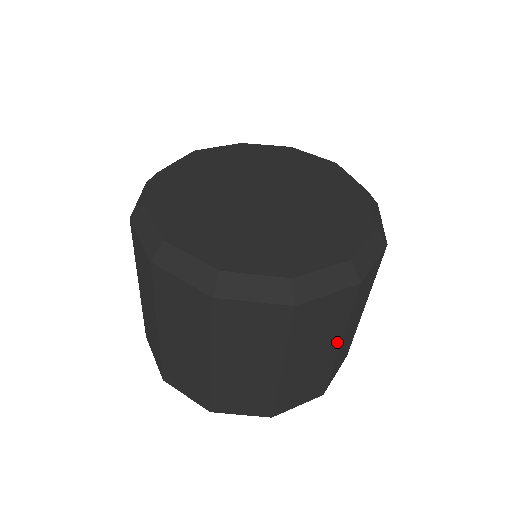
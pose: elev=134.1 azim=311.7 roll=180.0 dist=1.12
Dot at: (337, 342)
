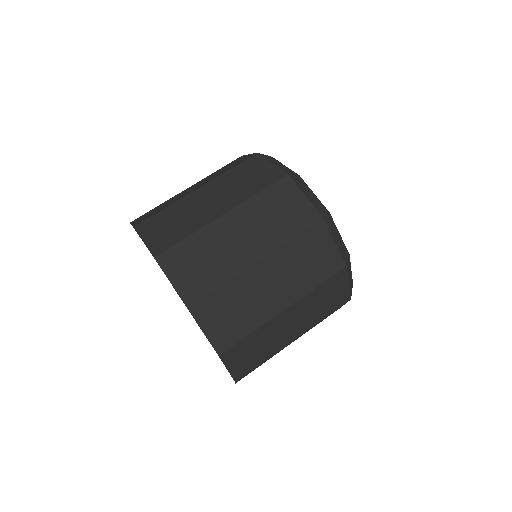
Dot at: occluded
